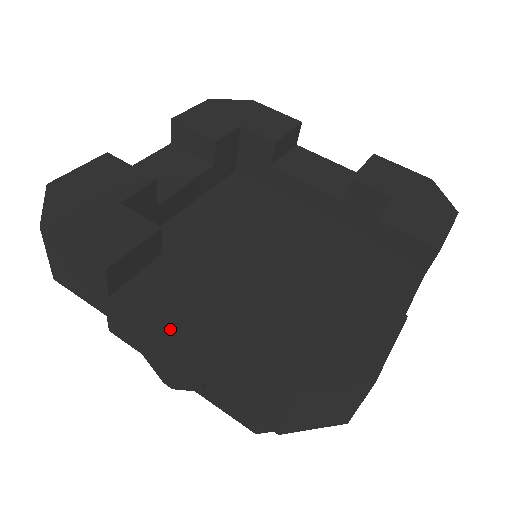
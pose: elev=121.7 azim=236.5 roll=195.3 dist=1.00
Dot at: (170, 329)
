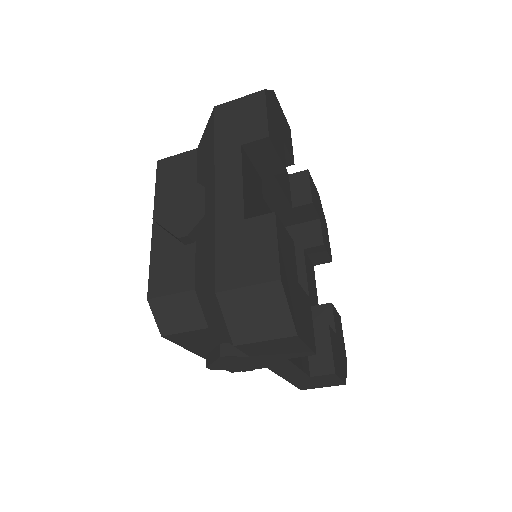
Dot at: (245, 192)
